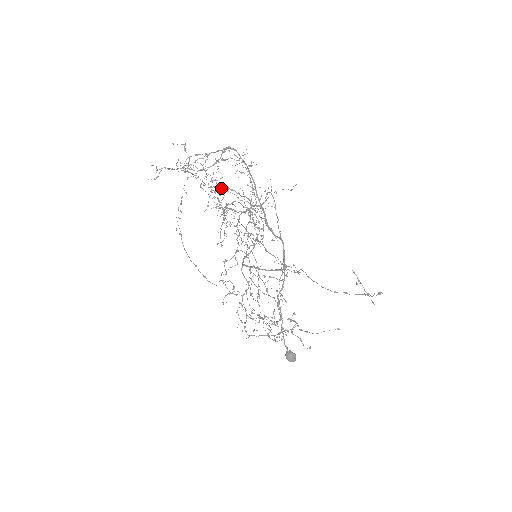
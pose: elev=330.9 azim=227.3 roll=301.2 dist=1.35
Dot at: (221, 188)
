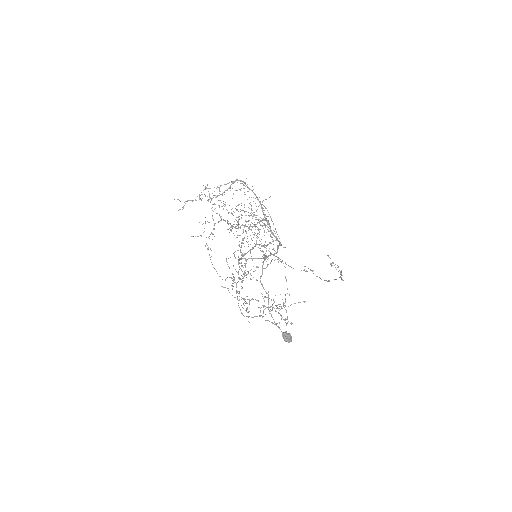
Dot at: occluded
